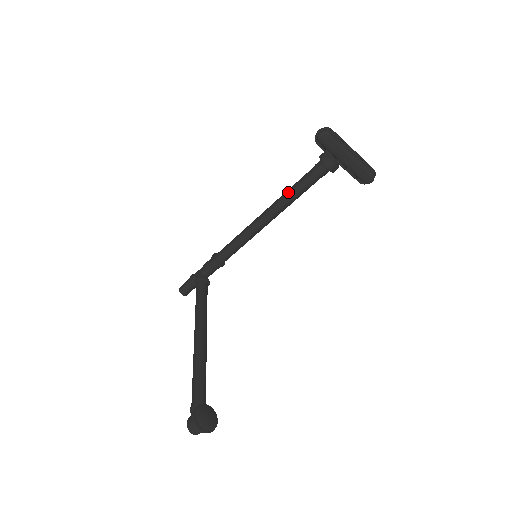
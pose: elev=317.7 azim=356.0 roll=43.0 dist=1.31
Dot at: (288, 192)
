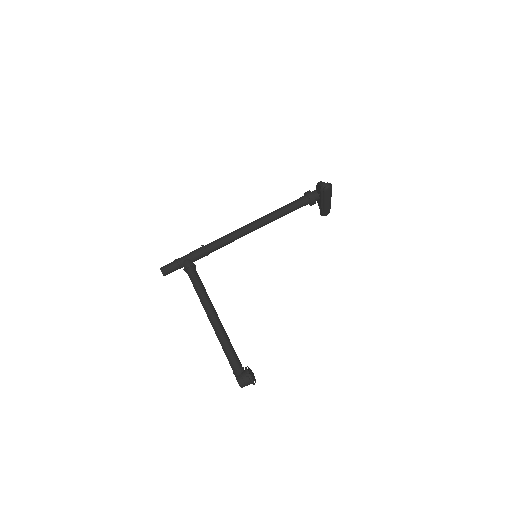
Dot at: (280, 212)
